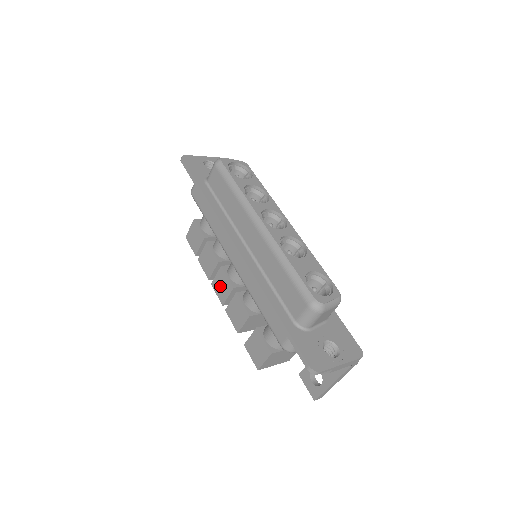
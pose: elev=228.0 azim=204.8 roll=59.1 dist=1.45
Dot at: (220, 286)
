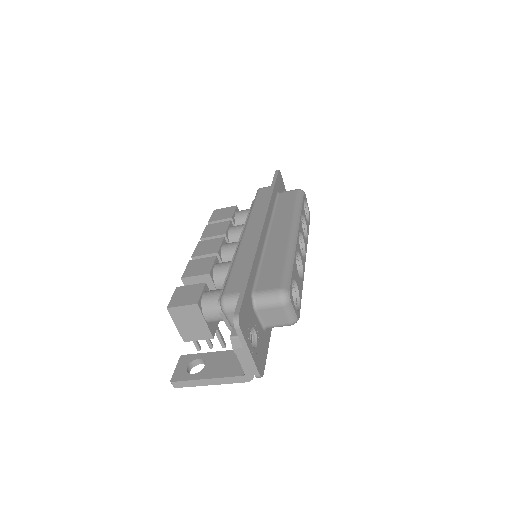
Dot at: (206, 246)
